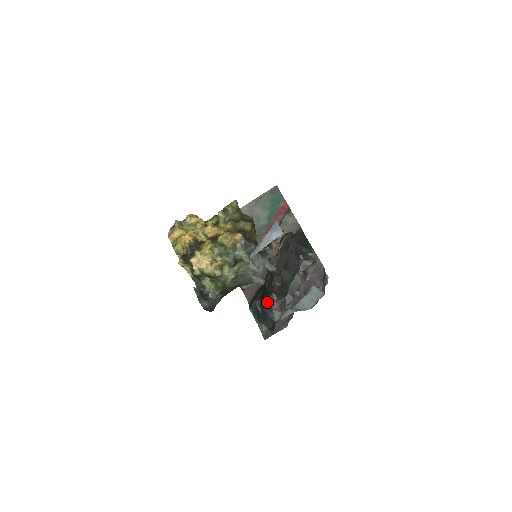
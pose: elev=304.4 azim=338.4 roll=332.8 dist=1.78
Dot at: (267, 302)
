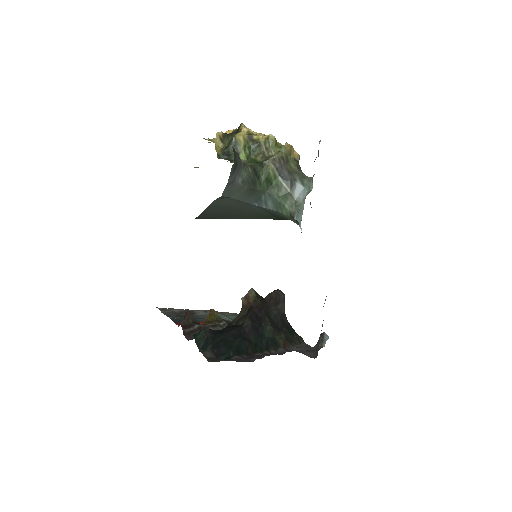
Dot at: (230, 331)
